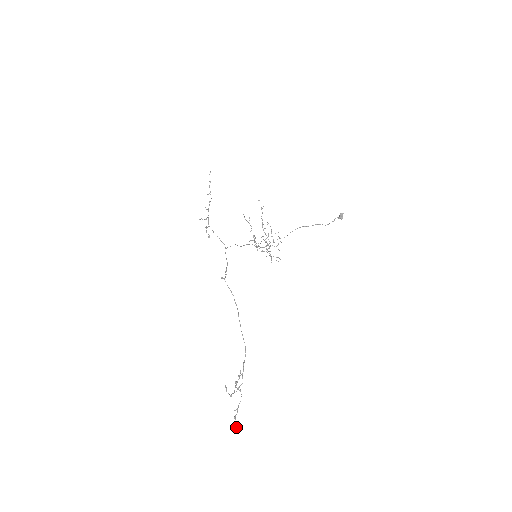
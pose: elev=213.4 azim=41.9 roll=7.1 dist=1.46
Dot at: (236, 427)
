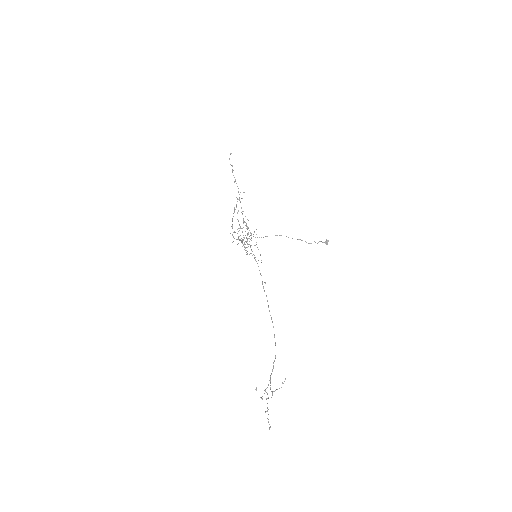
Dot at: occluded
